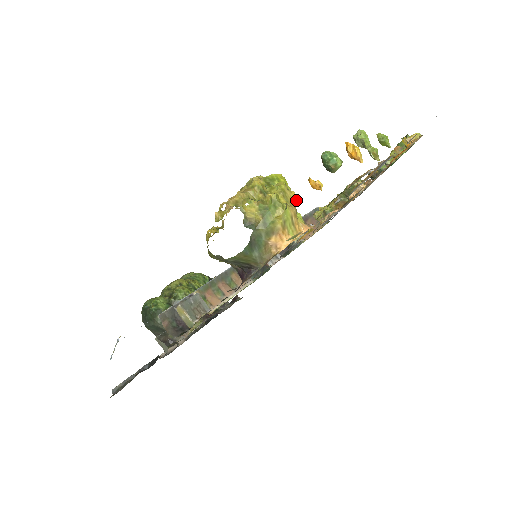
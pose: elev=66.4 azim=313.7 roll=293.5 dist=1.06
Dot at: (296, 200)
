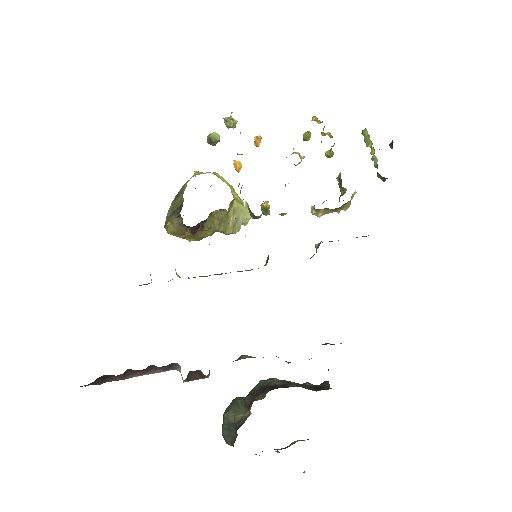
Dot at: (215, 173)
